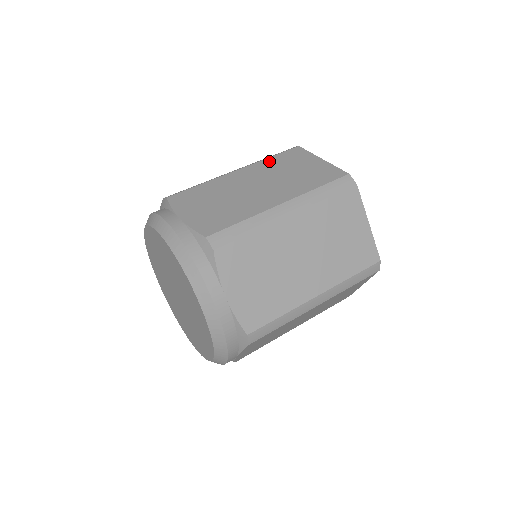
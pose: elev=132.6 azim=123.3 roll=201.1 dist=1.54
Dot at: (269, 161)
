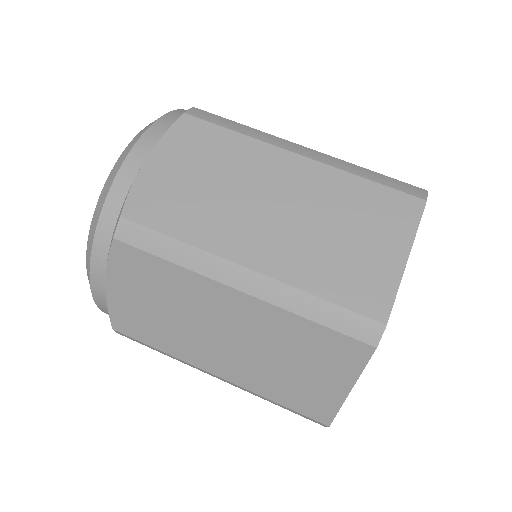
Dot at: occluded
